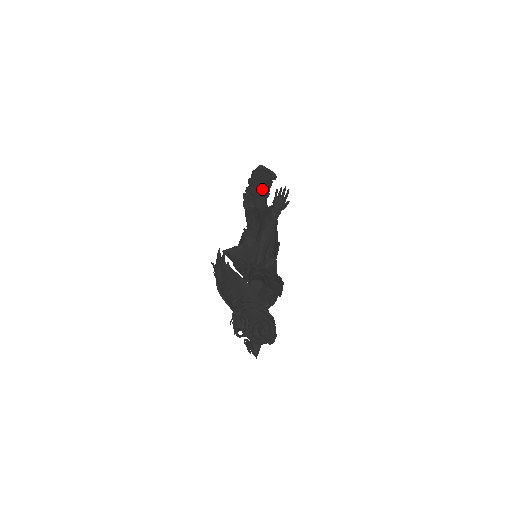
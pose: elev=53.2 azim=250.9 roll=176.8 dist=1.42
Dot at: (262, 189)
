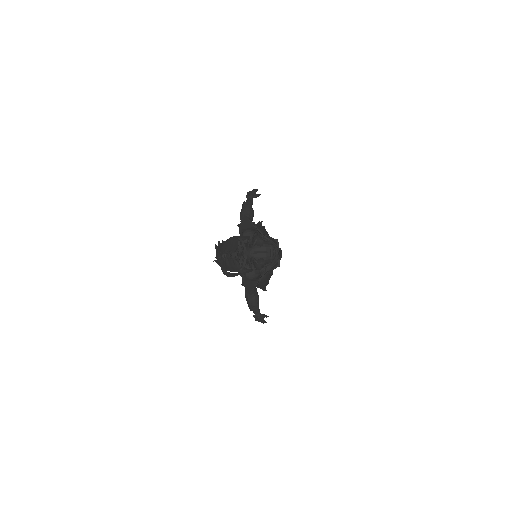
Dot at: occluded
